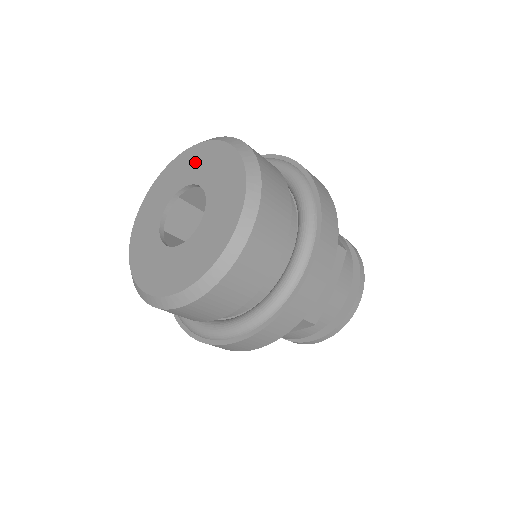
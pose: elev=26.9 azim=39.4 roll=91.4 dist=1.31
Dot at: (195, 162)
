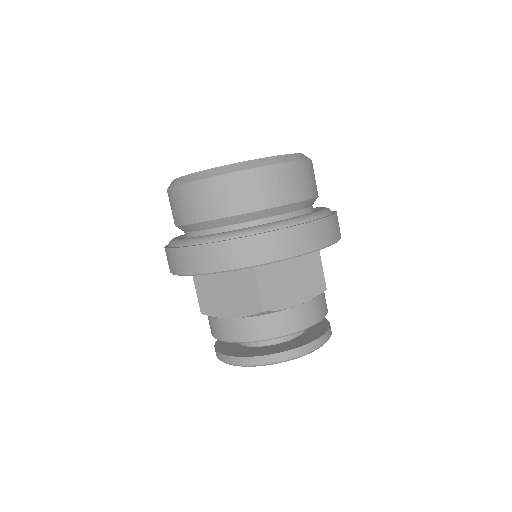
Dot at: occluded
